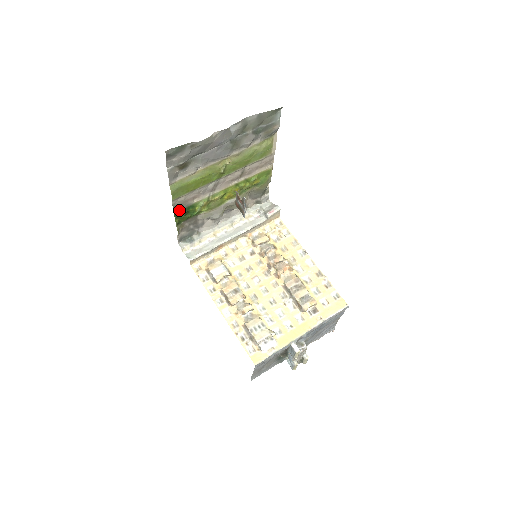
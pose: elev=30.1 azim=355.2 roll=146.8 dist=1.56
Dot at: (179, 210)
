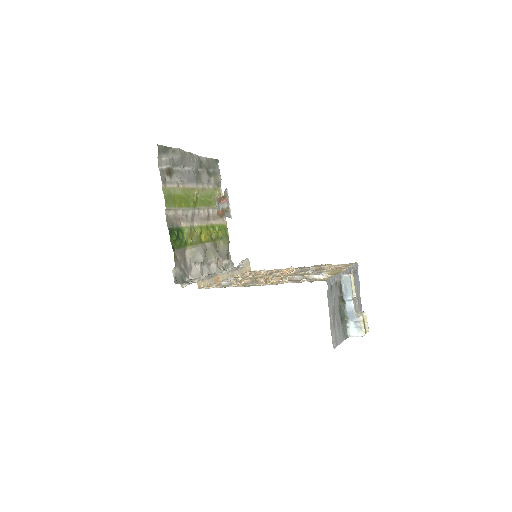
Dot at: (171, 228)
